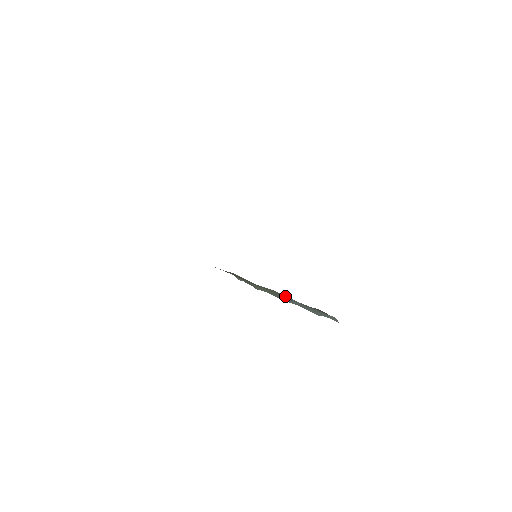
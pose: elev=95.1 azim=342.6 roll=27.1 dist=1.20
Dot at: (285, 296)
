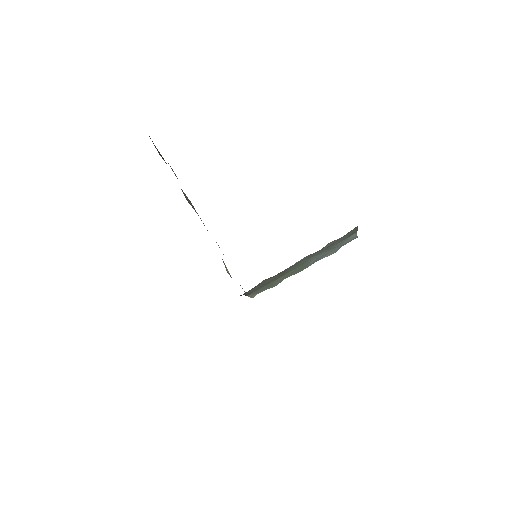
Dot at: (308, 259)
